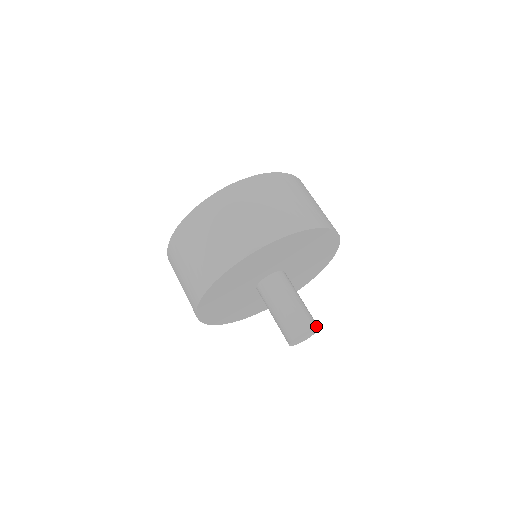
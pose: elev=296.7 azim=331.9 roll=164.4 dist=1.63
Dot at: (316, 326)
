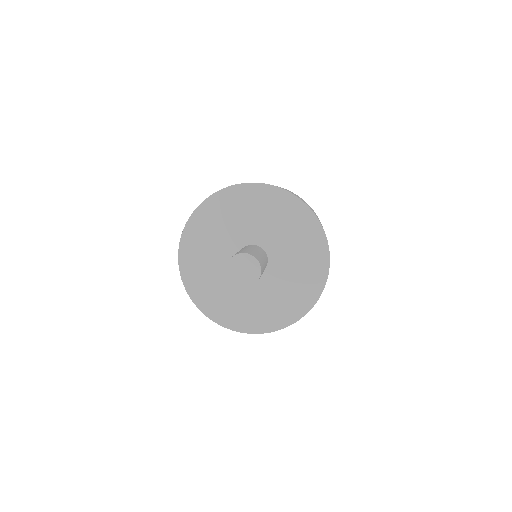
Dot at: (256, 258)
